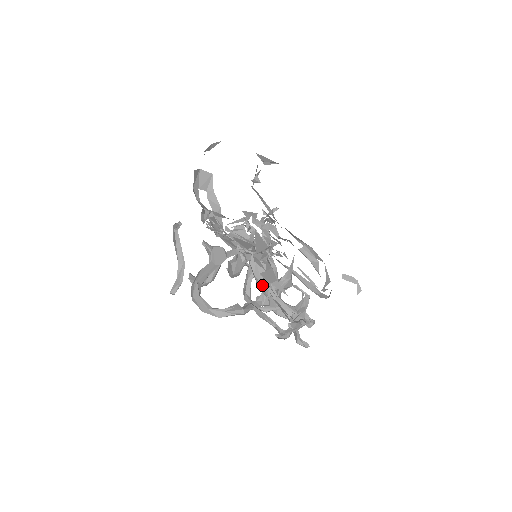
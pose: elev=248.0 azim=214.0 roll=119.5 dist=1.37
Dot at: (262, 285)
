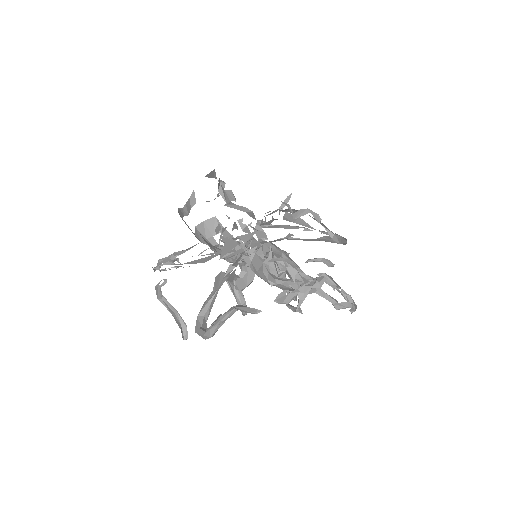
Dot at: (263, 279)
